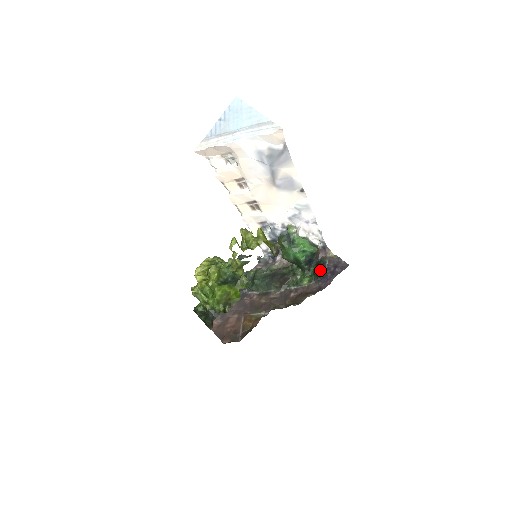
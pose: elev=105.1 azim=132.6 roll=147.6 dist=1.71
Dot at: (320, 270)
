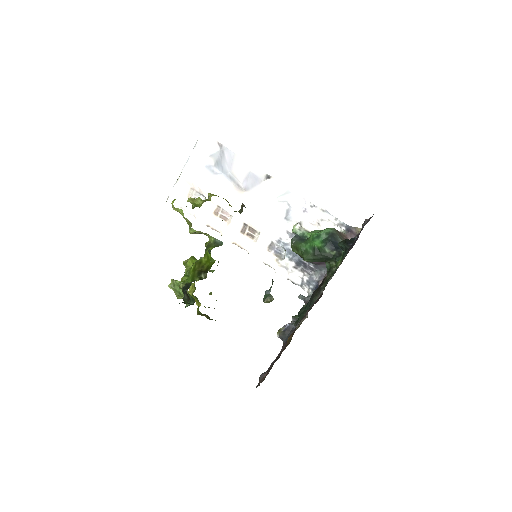
Dot at: (345, 240)
